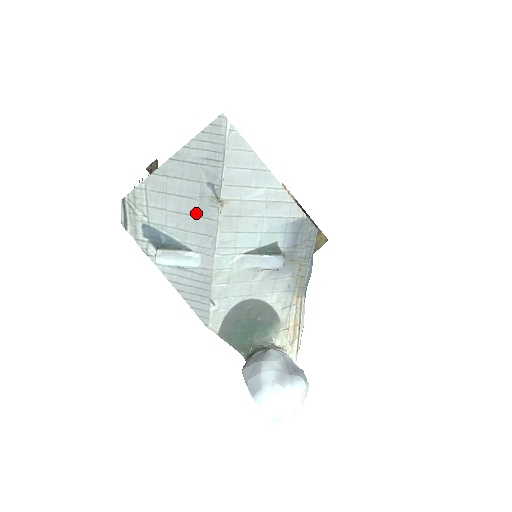
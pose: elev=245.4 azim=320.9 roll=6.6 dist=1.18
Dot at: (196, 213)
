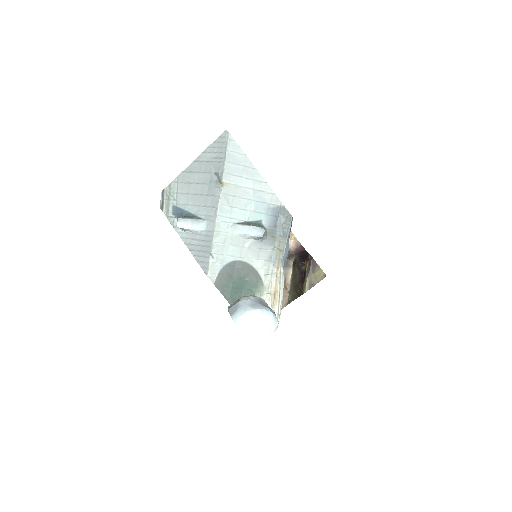
Dot at: (206, 193)
